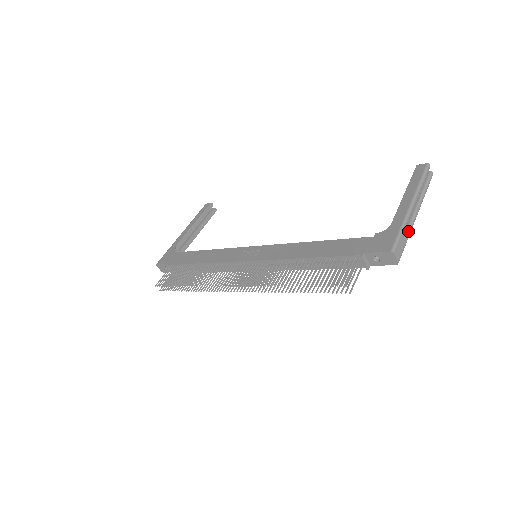
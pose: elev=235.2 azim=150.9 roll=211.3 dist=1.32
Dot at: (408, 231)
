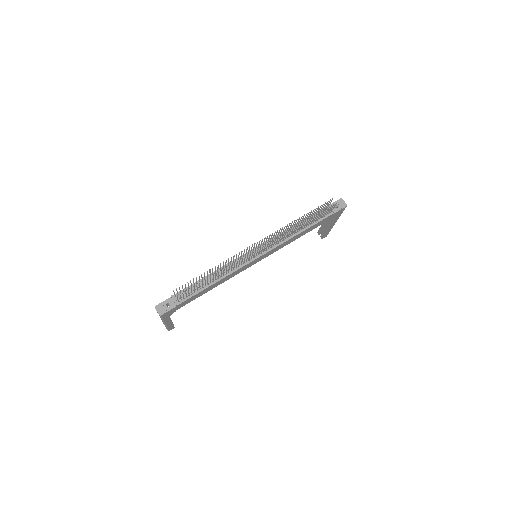
Dot at: occluded
